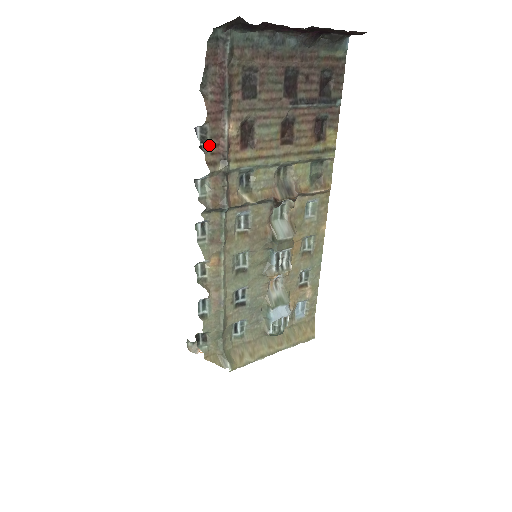
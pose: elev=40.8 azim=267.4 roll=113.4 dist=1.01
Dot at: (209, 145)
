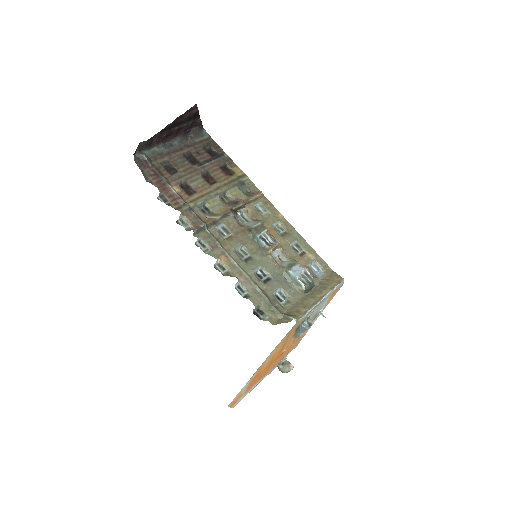
Dot at: (170, 201)
